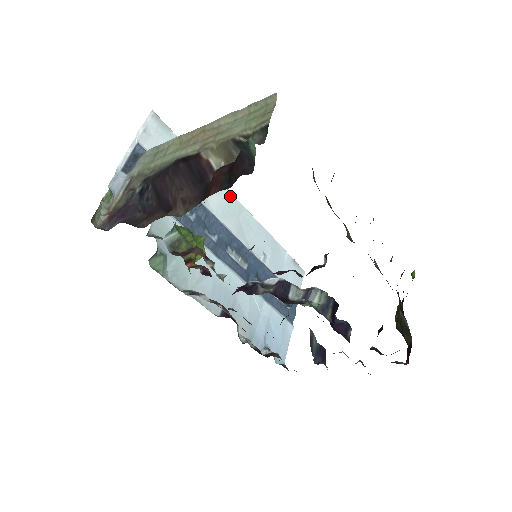
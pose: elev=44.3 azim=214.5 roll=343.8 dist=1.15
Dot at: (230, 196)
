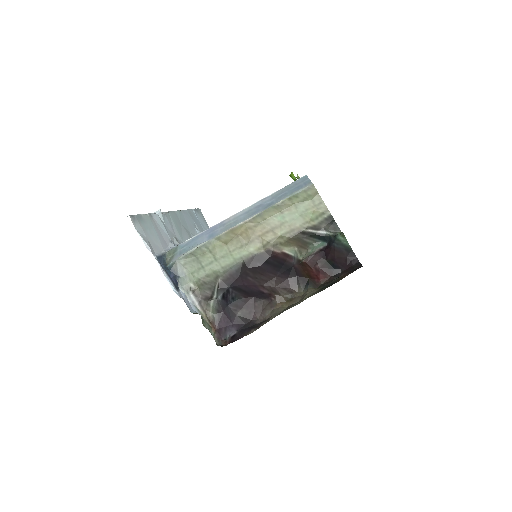
Dot at: (171, 215)
